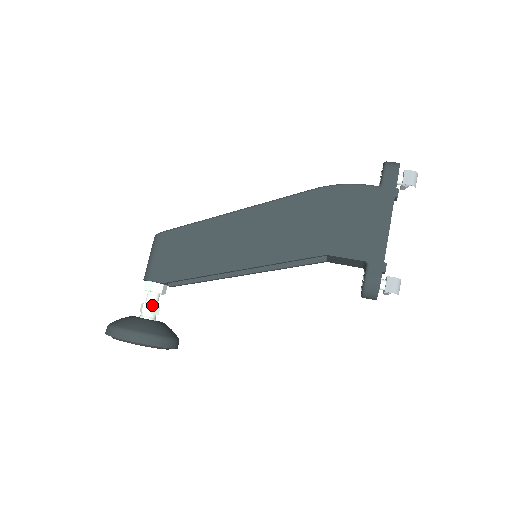
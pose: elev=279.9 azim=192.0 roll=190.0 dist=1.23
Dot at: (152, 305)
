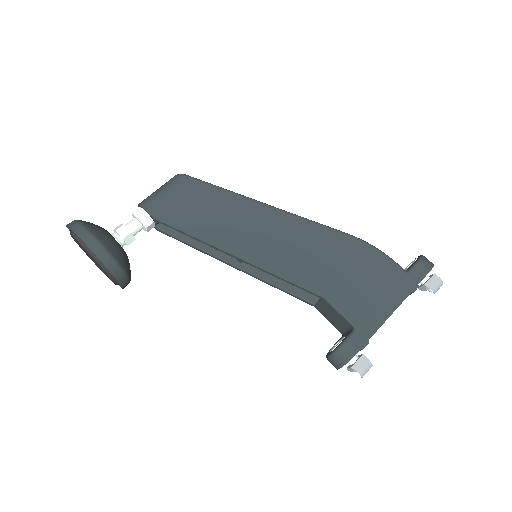
Dot at: (130, 232)
